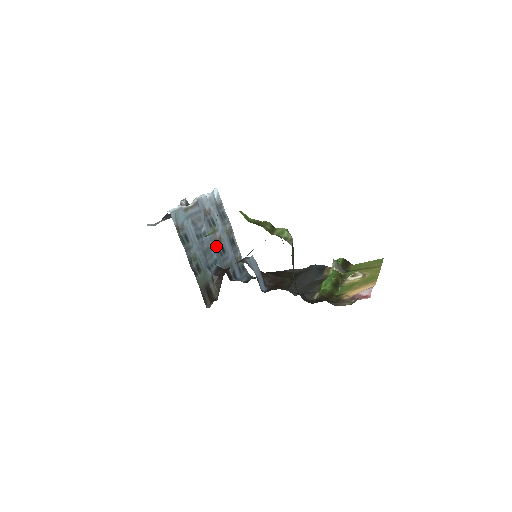
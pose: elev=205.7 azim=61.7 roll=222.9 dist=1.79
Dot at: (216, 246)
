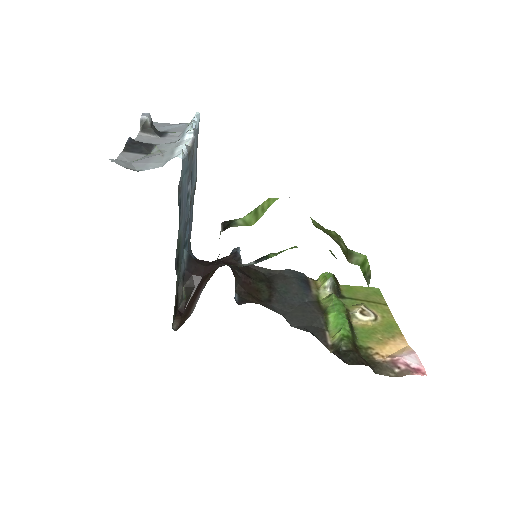
Dot at: occluded
